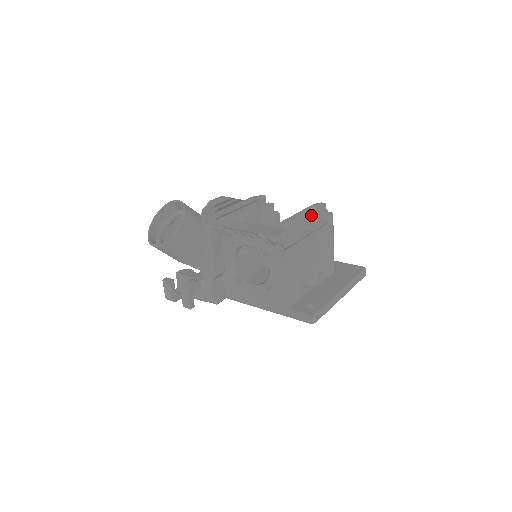
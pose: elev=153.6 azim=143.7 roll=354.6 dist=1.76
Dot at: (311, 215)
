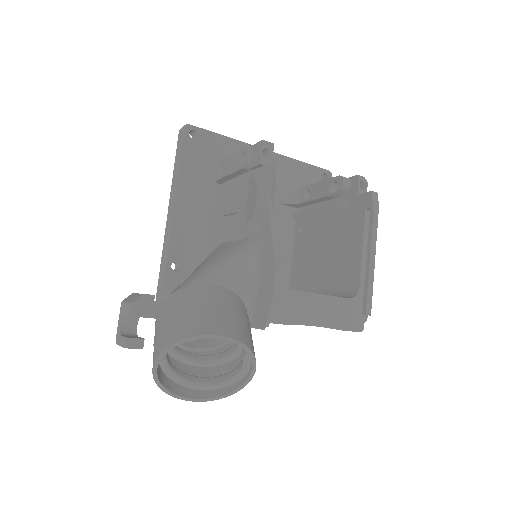
Dot at: occluded
